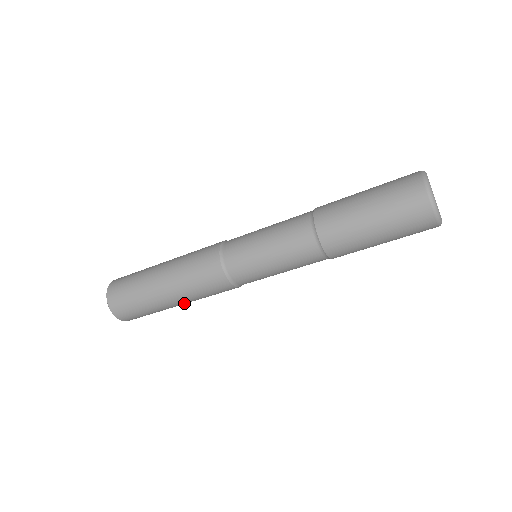
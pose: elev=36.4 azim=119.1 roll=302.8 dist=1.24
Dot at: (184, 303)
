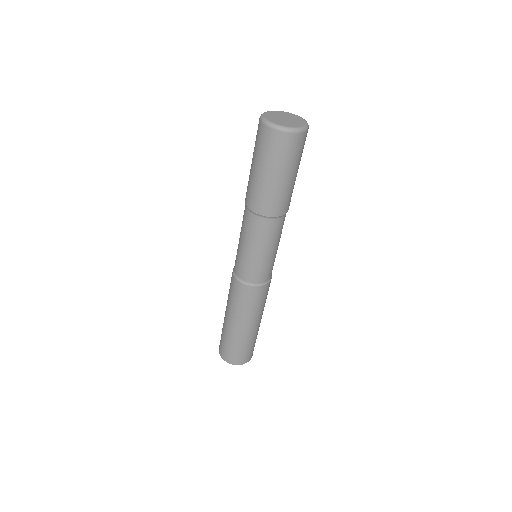
Dot at: (257, 321)
